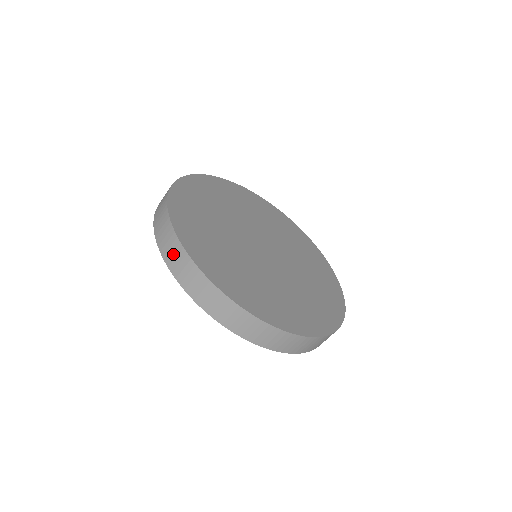
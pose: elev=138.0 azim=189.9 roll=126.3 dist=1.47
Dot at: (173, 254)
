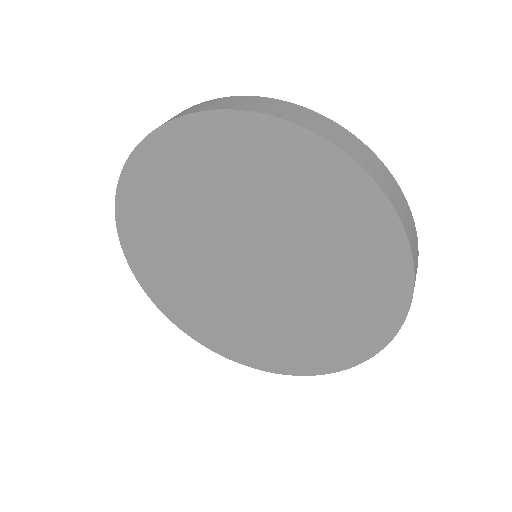
Dot at: (332, 131)
